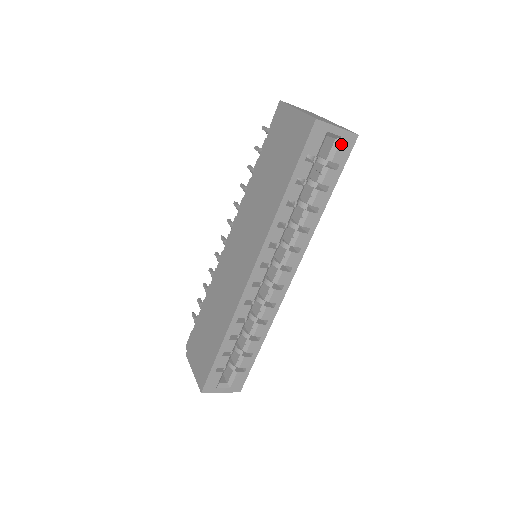
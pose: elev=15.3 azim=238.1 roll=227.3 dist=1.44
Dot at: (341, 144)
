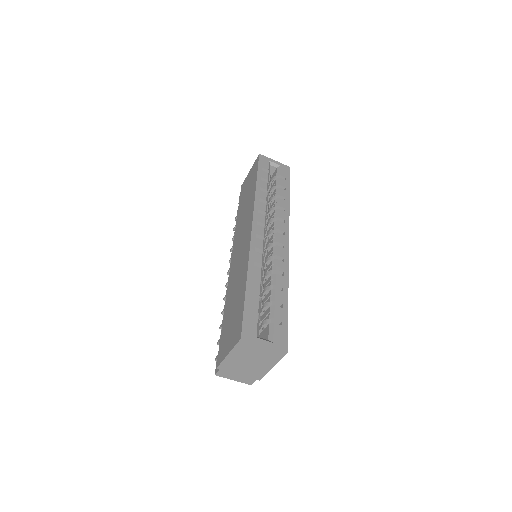
Dot at: (281, 169)
